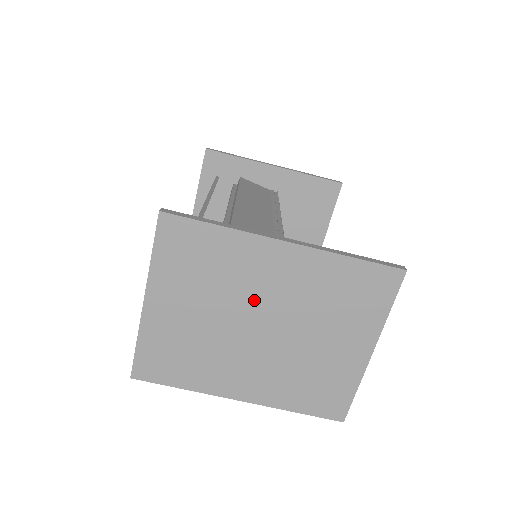
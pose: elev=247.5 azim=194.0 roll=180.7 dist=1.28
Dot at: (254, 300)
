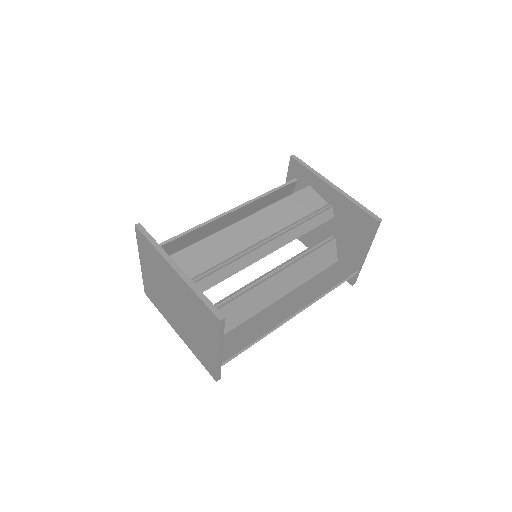
Dot at: (171, 289)
